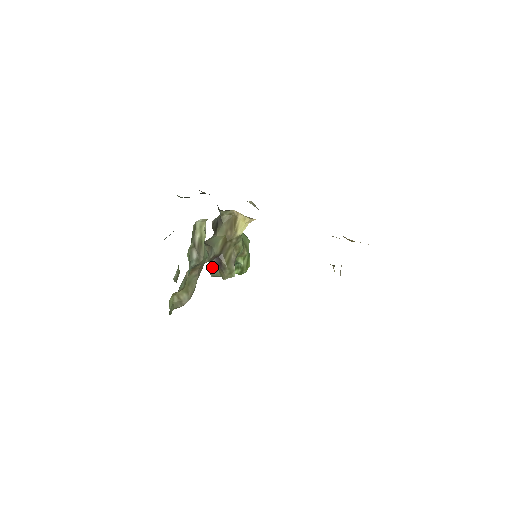
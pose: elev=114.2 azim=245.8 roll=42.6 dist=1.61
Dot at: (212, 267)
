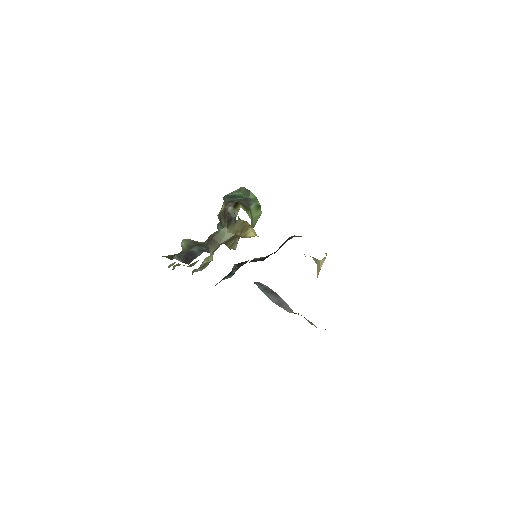
Dot at: (220, 225)
